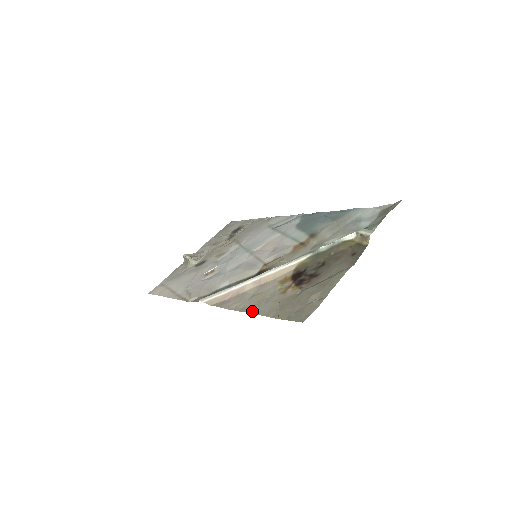
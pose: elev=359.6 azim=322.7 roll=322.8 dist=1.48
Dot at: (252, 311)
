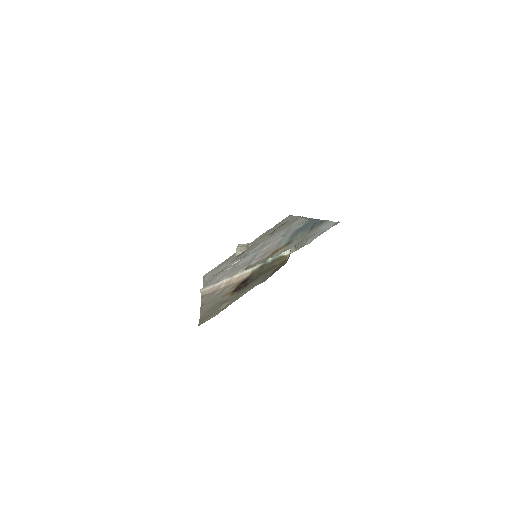
Dot at: (202, 308)
